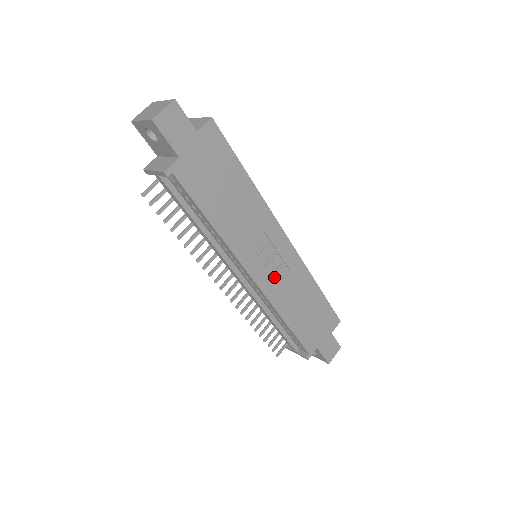
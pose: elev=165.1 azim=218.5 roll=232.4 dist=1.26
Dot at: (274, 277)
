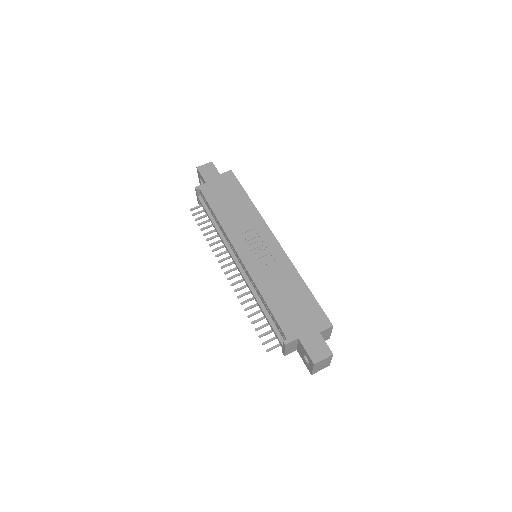
Dot at: (258, 261)
